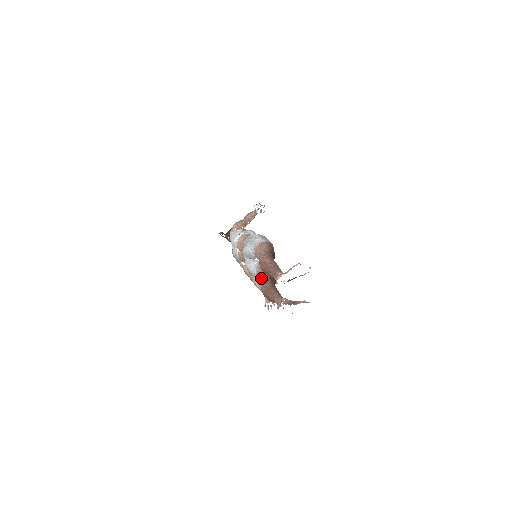
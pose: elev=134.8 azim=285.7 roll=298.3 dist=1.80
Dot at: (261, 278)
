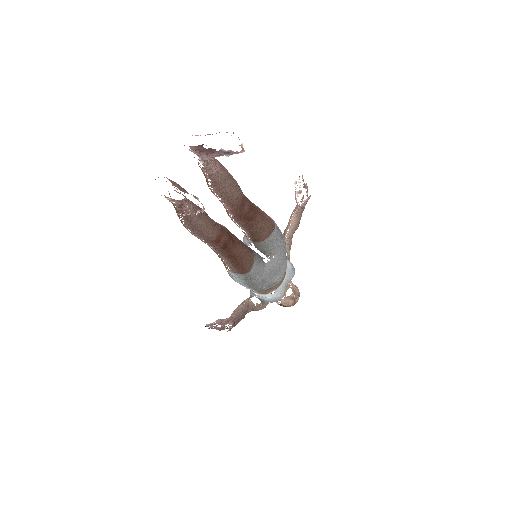
Dot at: occluded
